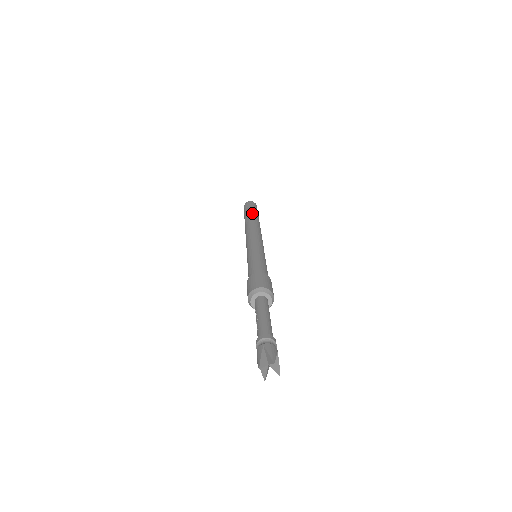
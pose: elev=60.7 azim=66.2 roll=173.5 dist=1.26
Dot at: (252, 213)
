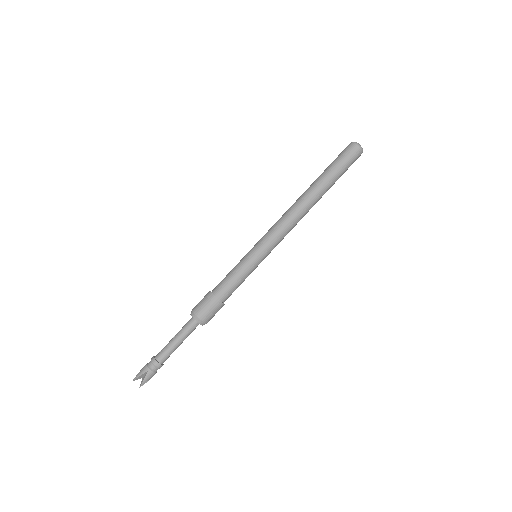
Dot at: (328, 182)
